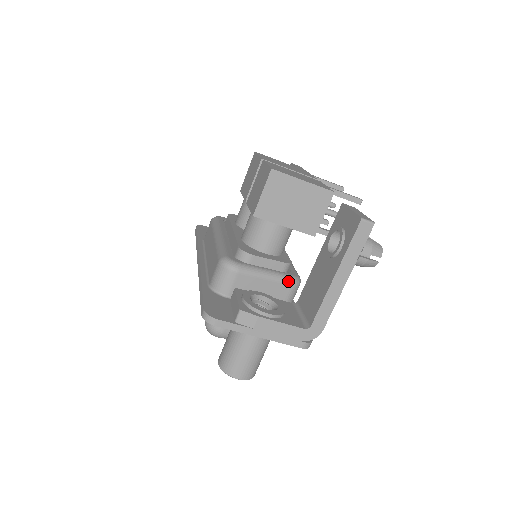
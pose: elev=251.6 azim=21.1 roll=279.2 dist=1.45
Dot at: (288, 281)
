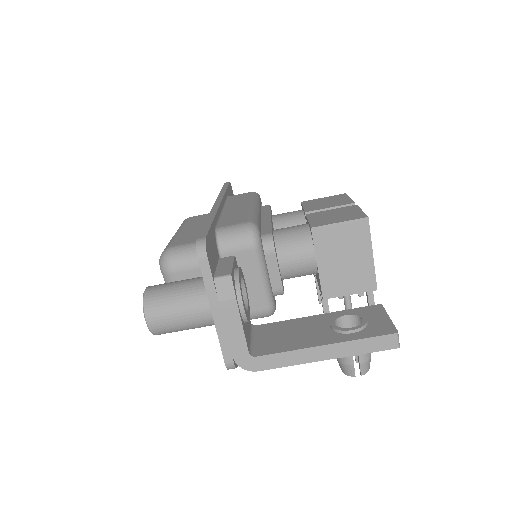
Dot at: (269, 303)
